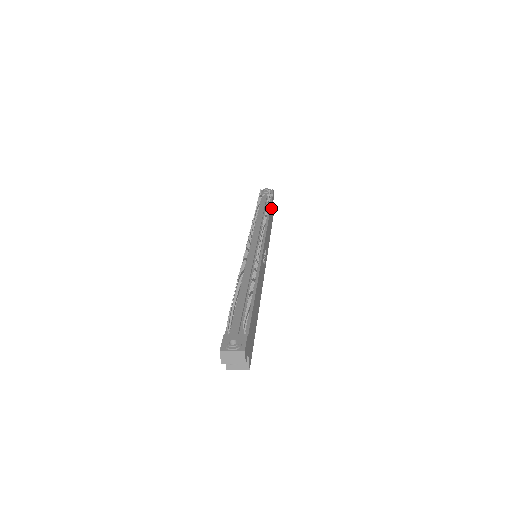
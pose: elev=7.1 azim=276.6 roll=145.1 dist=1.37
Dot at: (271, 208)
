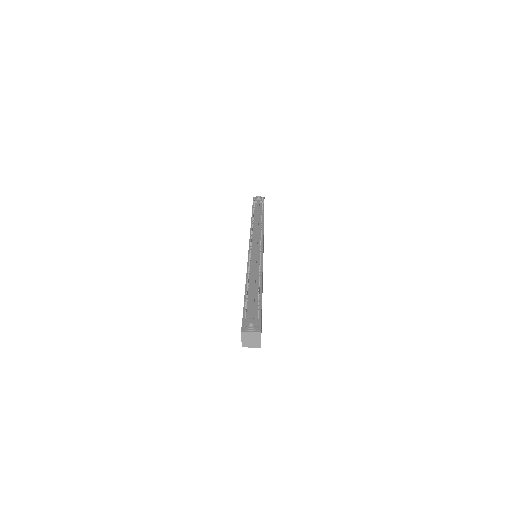
Dot at: occluded
